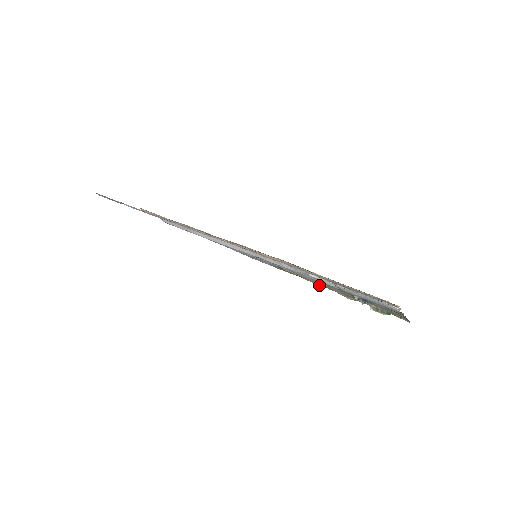
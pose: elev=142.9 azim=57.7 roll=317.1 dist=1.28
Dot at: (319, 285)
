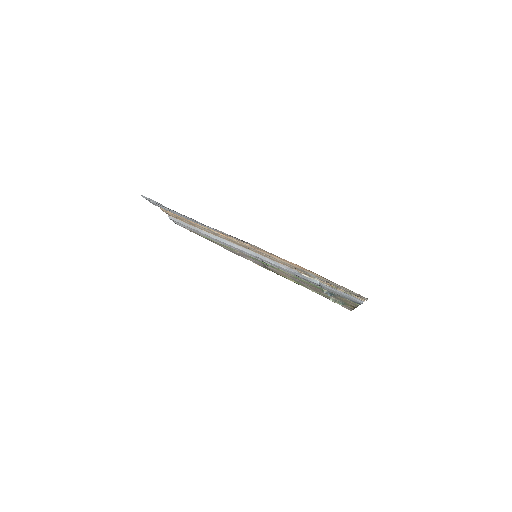
Dot at: (291, 280)
